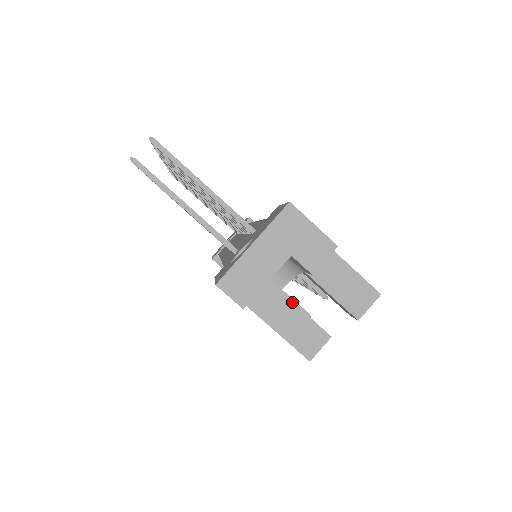
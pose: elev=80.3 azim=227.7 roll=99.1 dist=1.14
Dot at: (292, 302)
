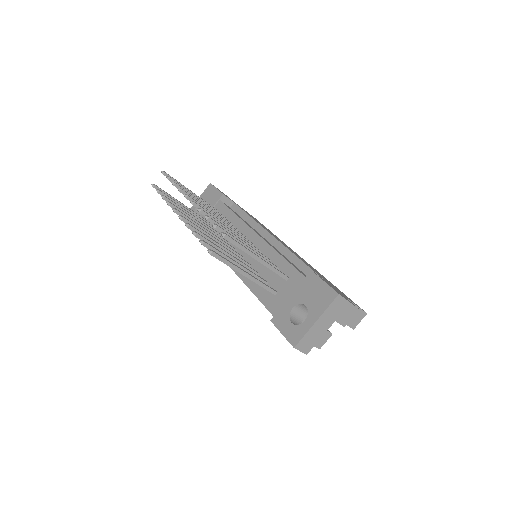
Dot at: occluded
